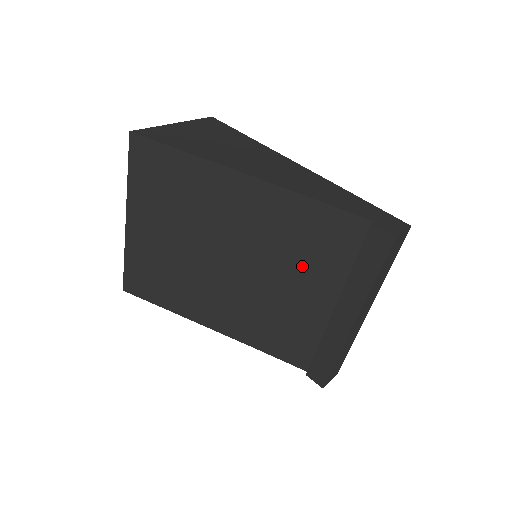
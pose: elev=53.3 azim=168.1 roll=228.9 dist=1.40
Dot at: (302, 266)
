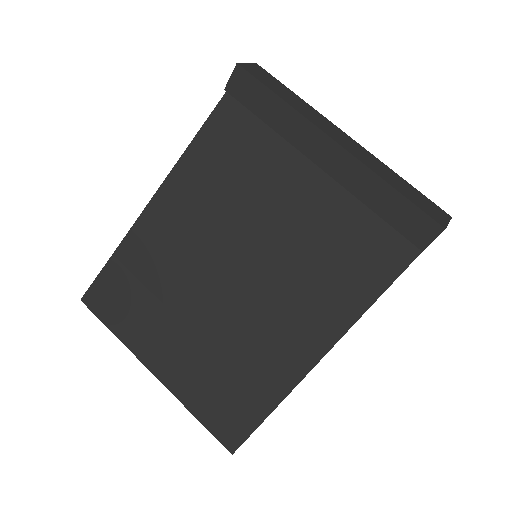
Dot at: (257, 187)
